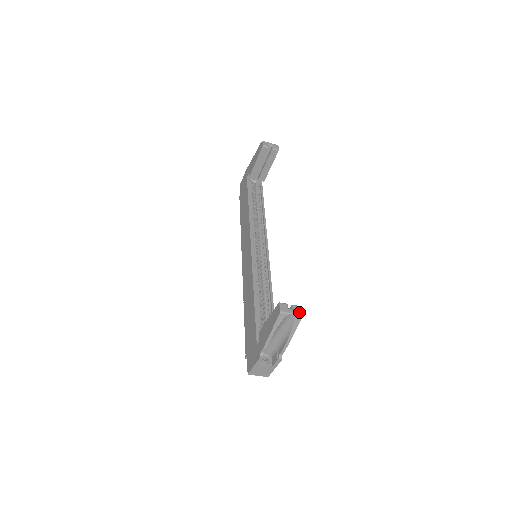
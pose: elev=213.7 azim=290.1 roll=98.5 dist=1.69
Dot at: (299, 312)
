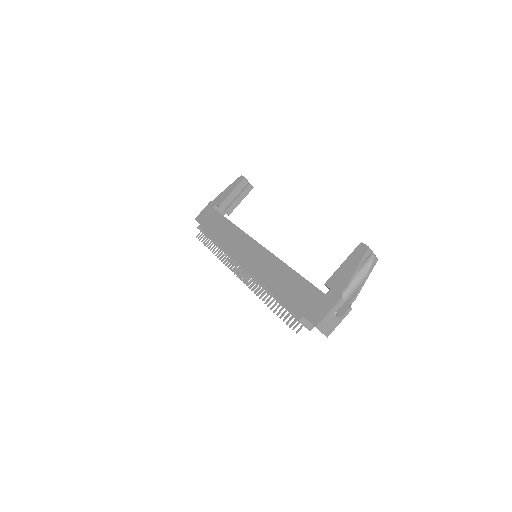
Dot at: (375, 255)
